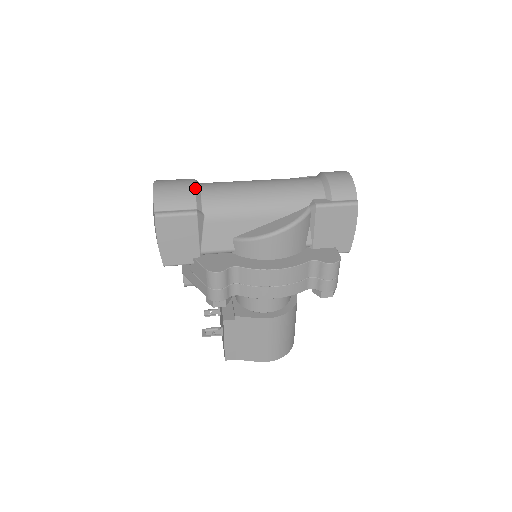
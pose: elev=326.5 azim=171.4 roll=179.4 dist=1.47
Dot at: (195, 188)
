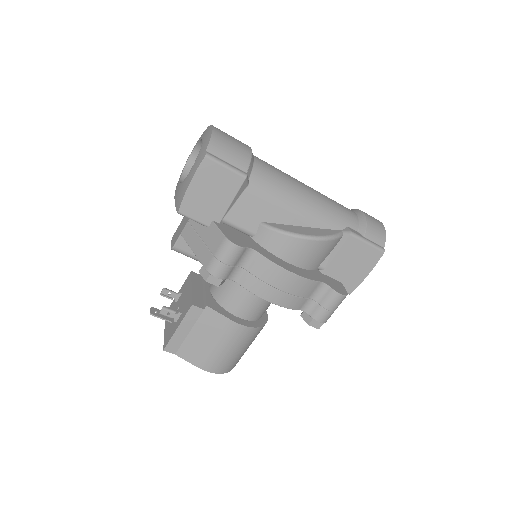
Dot at: (252, 153)
